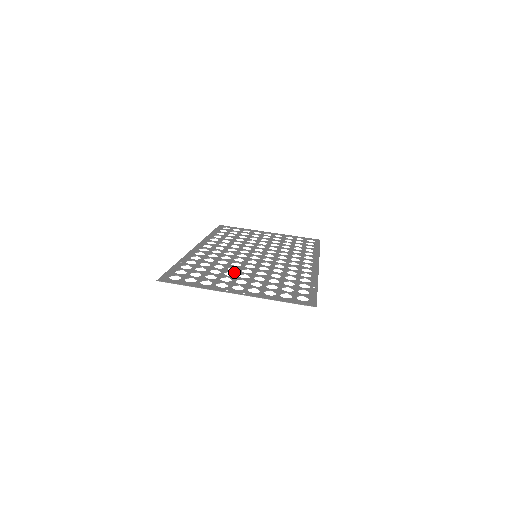
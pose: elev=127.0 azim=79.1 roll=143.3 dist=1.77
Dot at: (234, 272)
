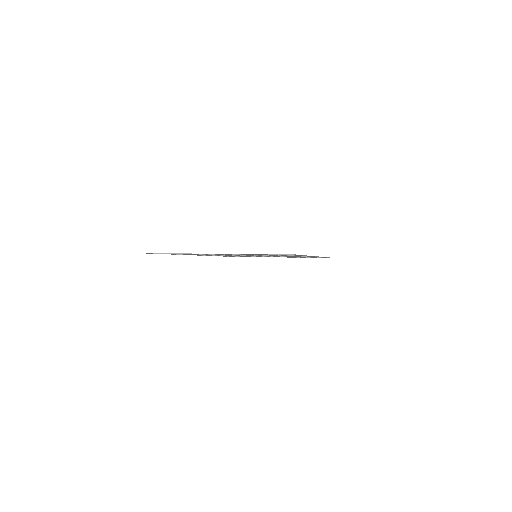
Dot at: occluded
